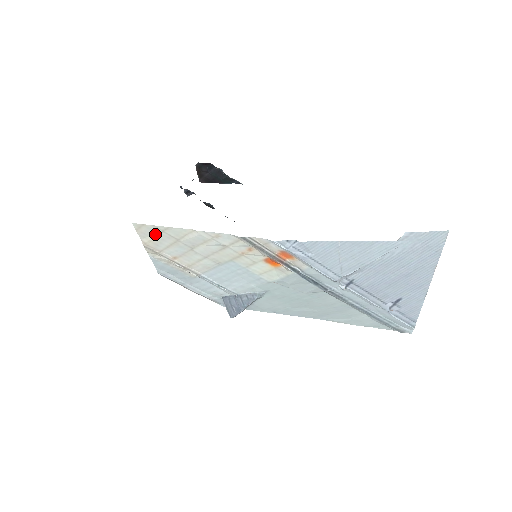
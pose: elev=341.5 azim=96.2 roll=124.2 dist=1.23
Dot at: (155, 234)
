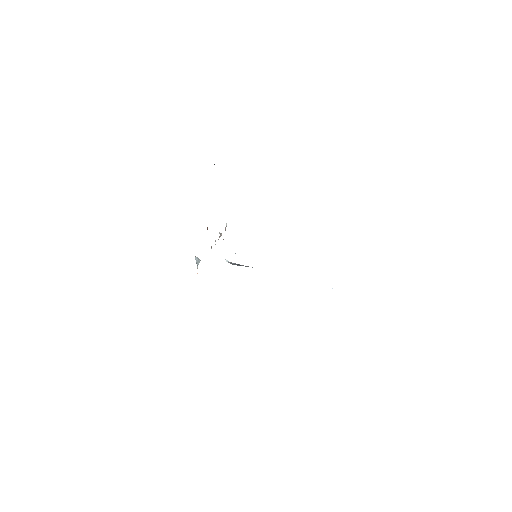
Dot at: occluded
